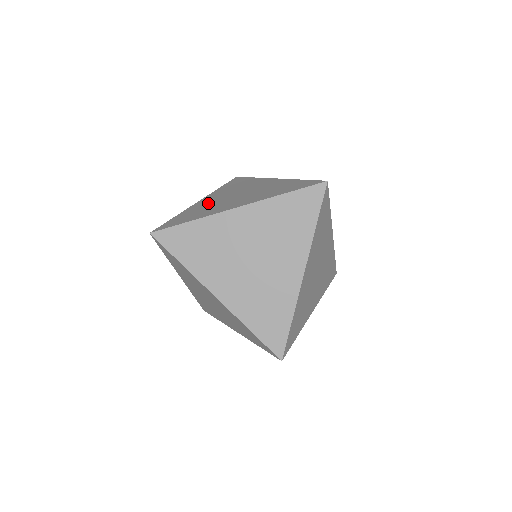
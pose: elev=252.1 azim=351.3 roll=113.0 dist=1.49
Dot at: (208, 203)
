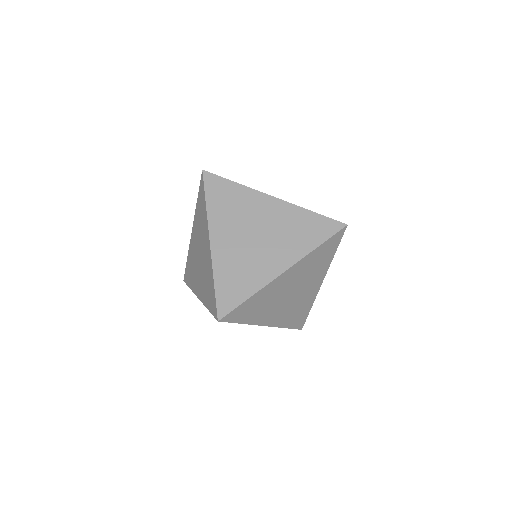
Dot at: (233, 252)
